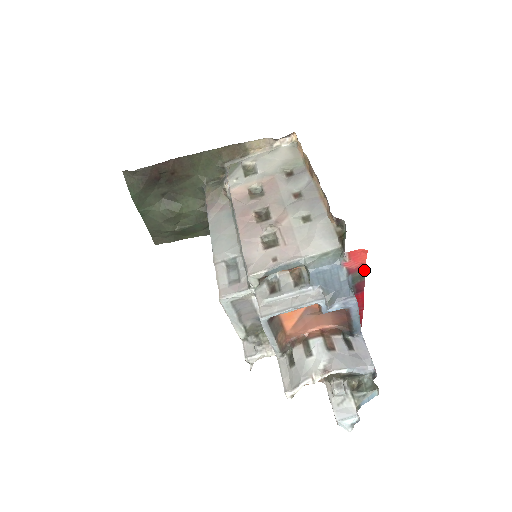
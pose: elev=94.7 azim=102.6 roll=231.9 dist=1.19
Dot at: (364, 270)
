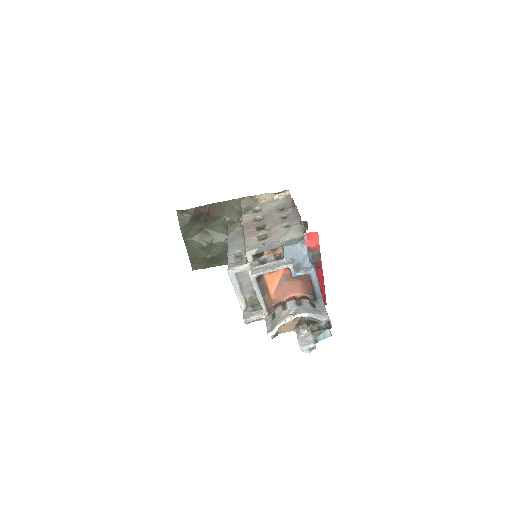
Dot at: (319, 250)
